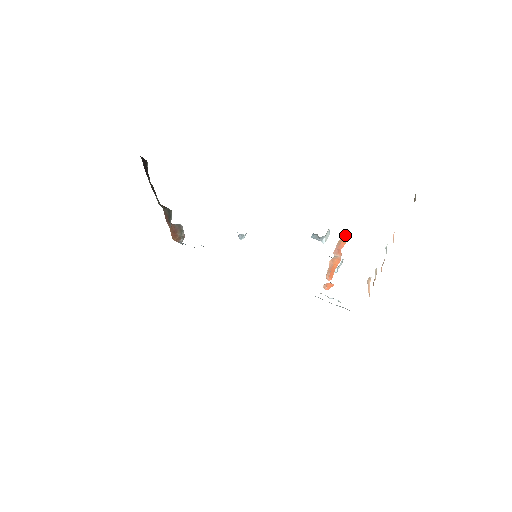
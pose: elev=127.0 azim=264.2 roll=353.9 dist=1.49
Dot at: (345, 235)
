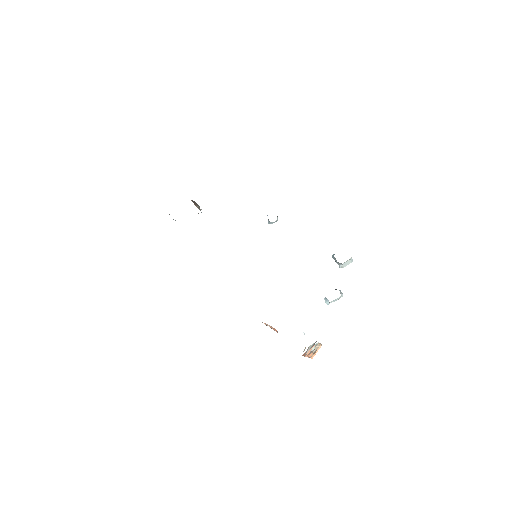
Dot at: occluded
